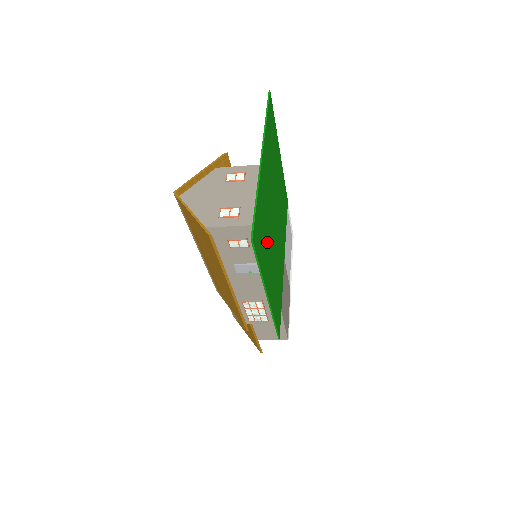
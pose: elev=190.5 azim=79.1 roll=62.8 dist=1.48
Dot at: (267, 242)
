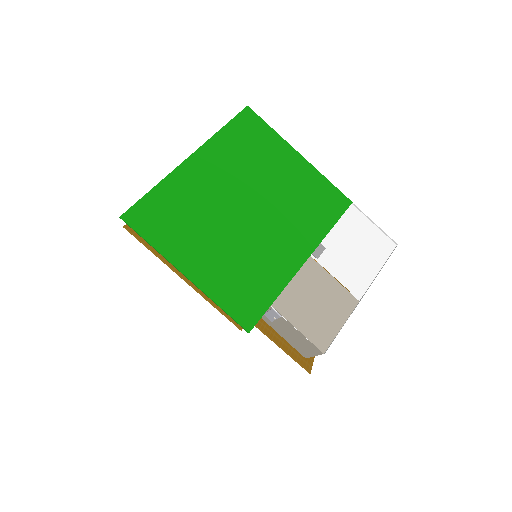
Dot at: (195, 228)
